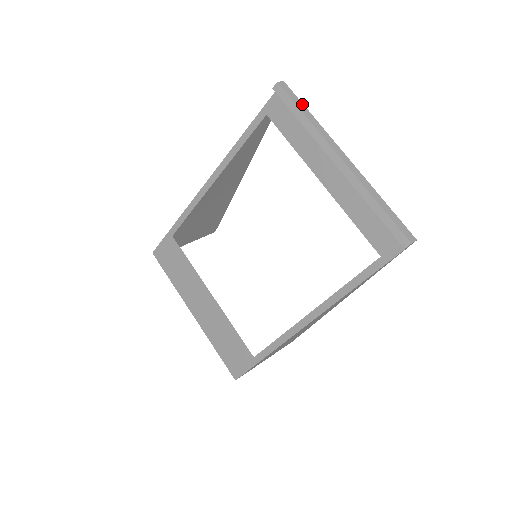
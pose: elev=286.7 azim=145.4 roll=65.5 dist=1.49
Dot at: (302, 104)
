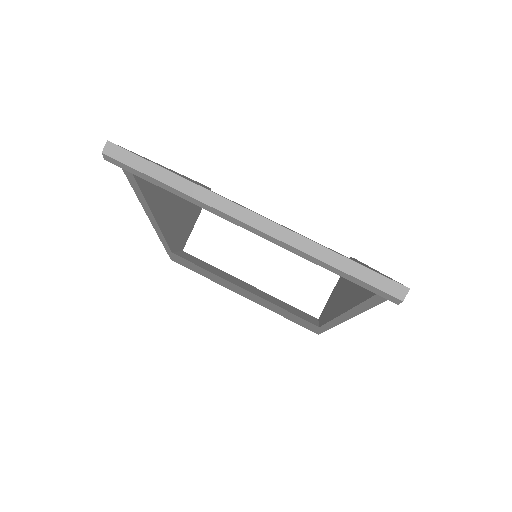
Dot at: (152, 165)
